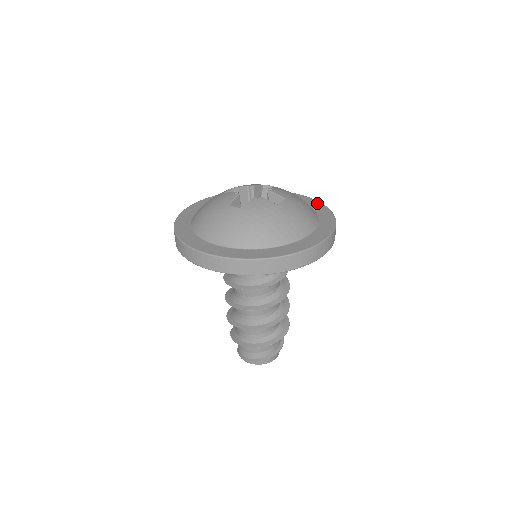
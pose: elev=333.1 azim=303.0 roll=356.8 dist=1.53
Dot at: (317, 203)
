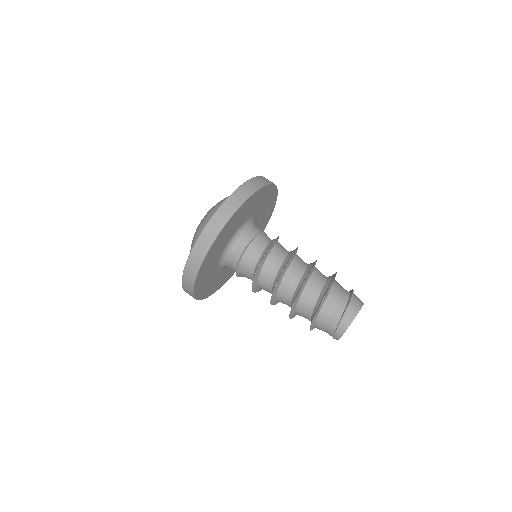
Dot at: occluded
